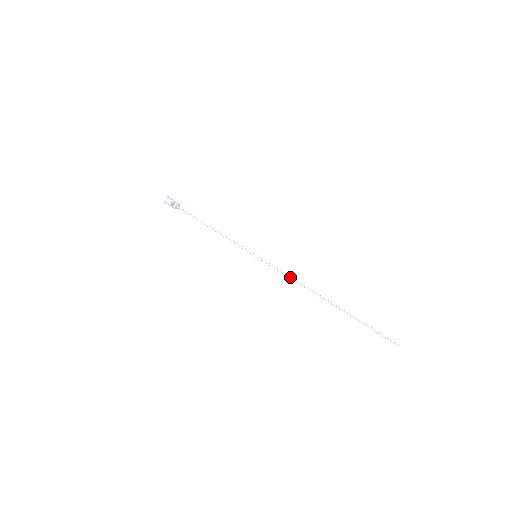
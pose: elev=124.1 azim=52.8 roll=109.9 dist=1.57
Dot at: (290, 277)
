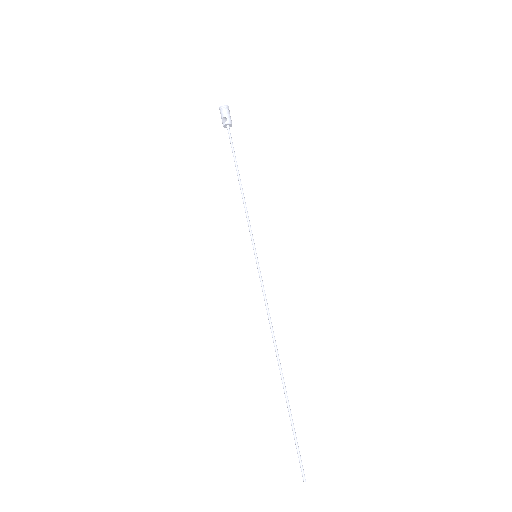
Dot at: (267, 311)
